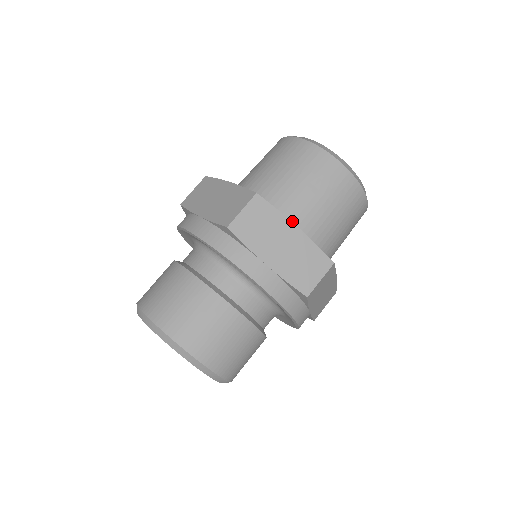
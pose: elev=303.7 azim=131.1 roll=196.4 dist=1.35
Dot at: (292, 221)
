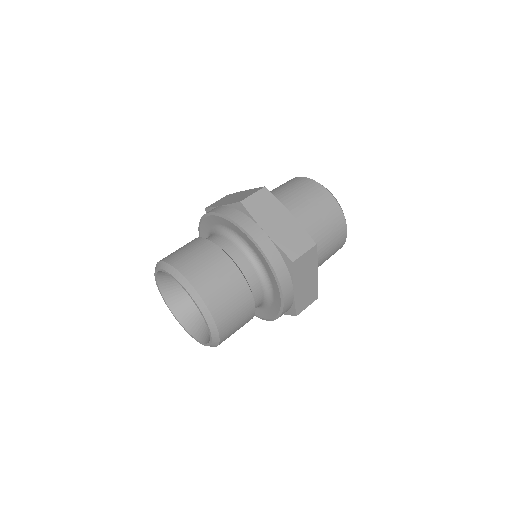
Dot at: occluded
